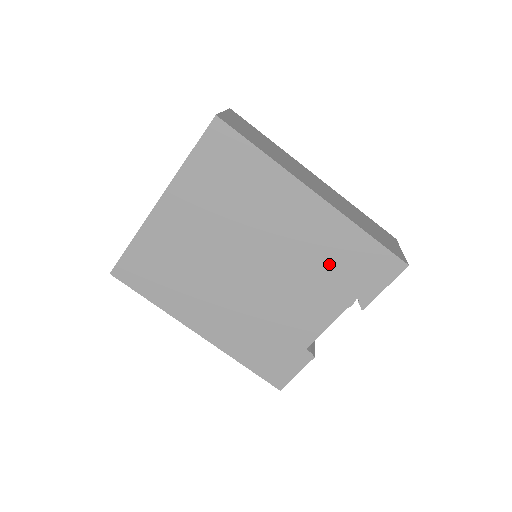
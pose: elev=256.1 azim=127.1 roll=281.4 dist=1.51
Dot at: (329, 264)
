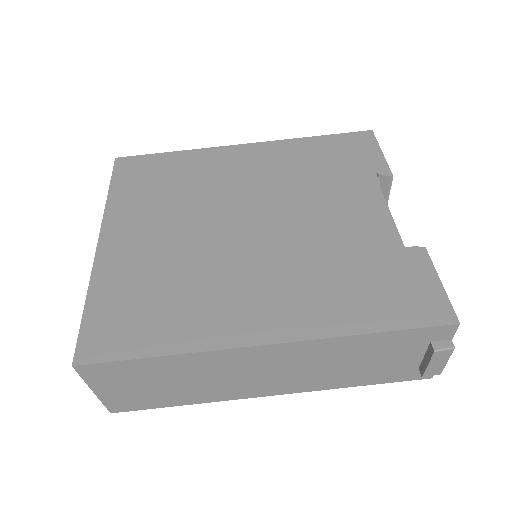
Dot at: (315, 170)
